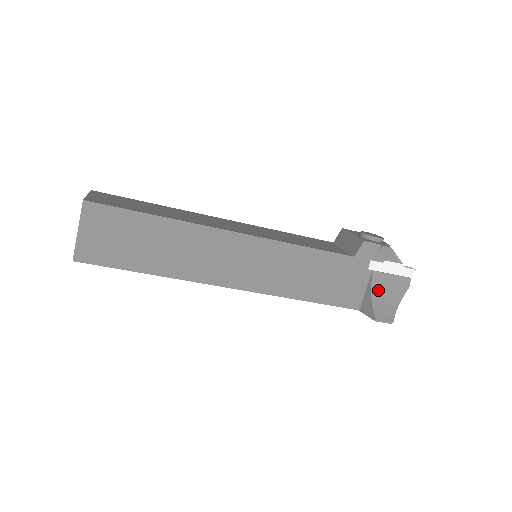
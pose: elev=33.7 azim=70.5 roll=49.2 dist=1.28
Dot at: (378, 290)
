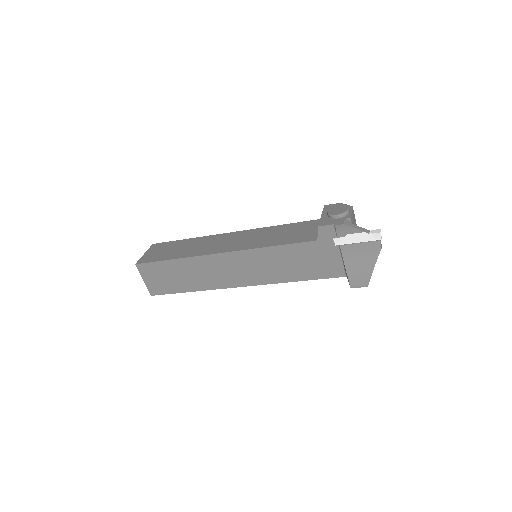
Dot at: (350, 260)
